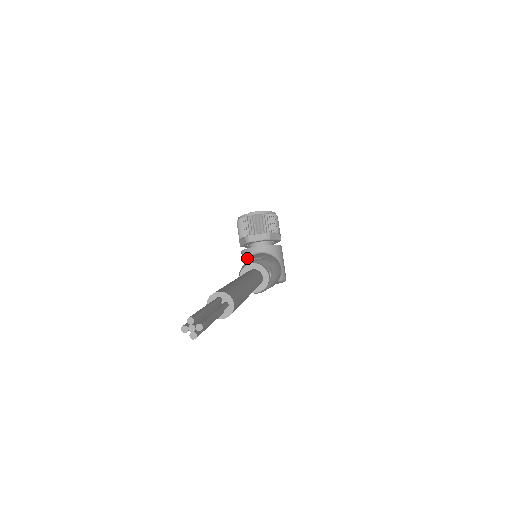
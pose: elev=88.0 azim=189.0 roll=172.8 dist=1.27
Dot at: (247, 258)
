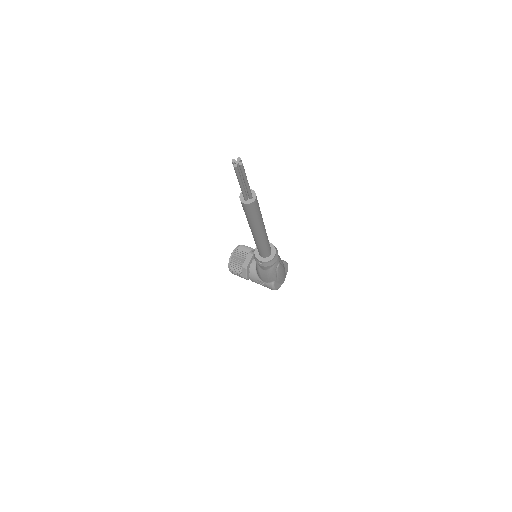
Dot at: (256, 274)
